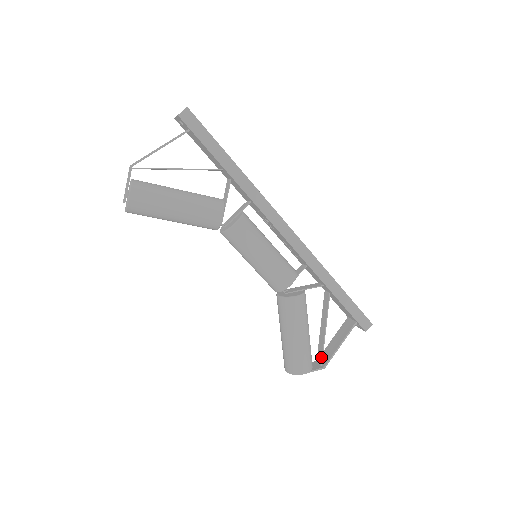
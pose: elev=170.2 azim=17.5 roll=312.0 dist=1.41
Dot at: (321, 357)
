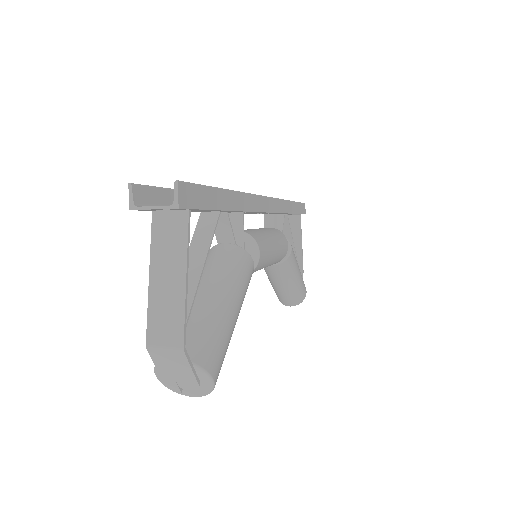
Dot at: occluded
